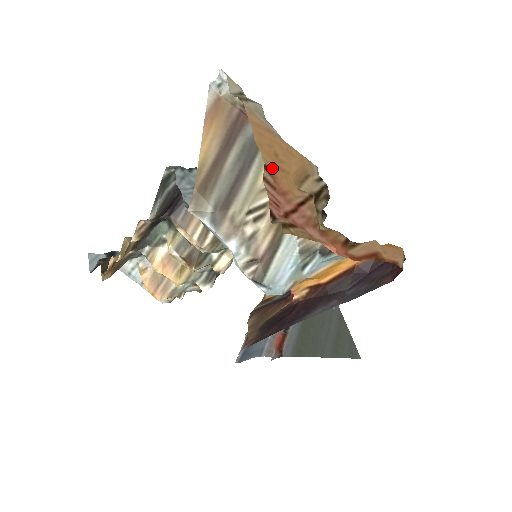
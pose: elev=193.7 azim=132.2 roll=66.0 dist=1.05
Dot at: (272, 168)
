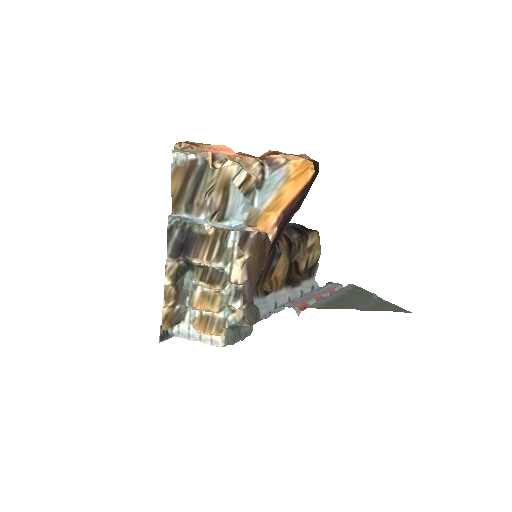
Dot at: occluded
